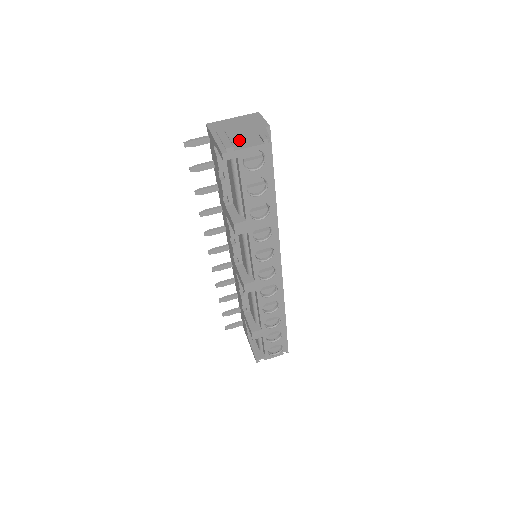
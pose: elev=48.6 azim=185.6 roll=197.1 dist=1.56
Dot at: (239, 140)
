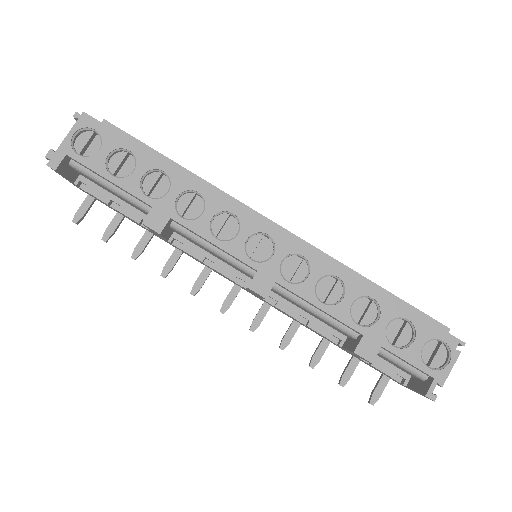
Dot at: occluded
